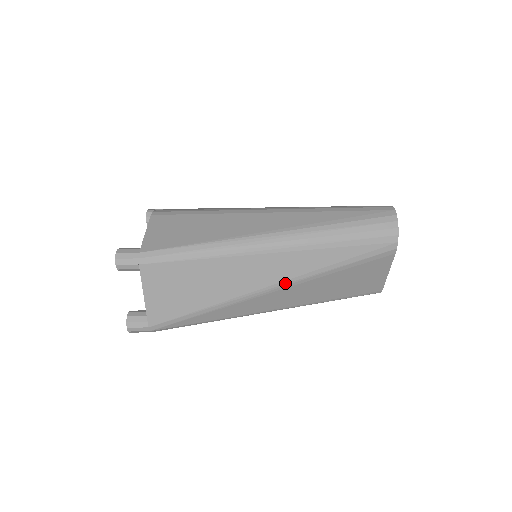
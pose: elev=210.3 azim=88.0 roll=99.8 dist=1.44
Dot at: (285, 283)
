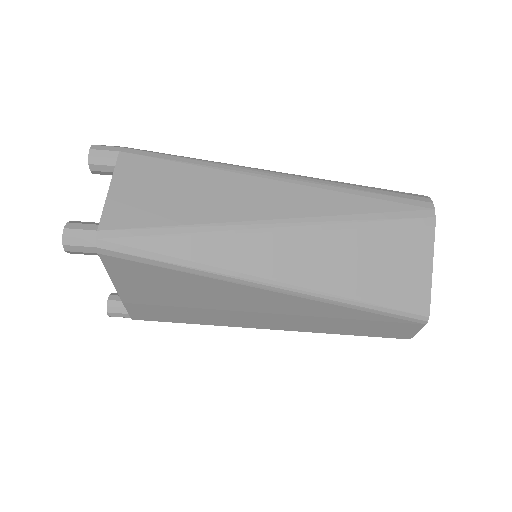
Dot at: (300, 221)
